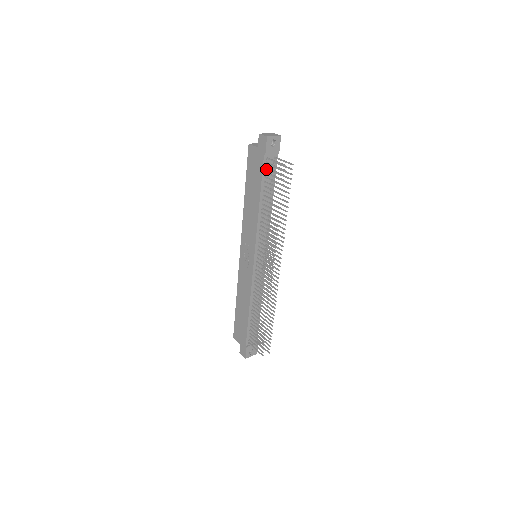
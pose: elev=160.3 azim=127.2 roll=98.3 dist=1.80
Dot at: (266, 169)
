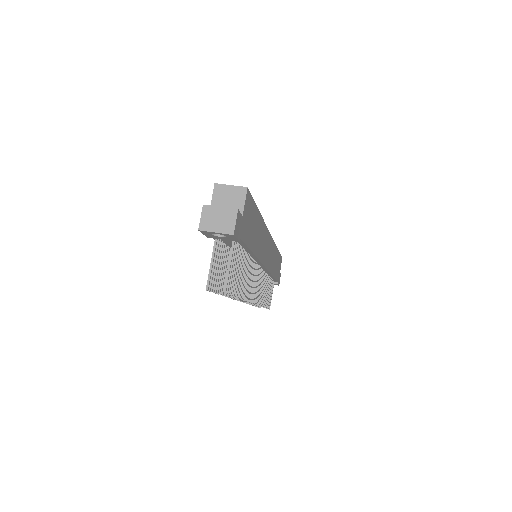
Dot at: (222, 240)
